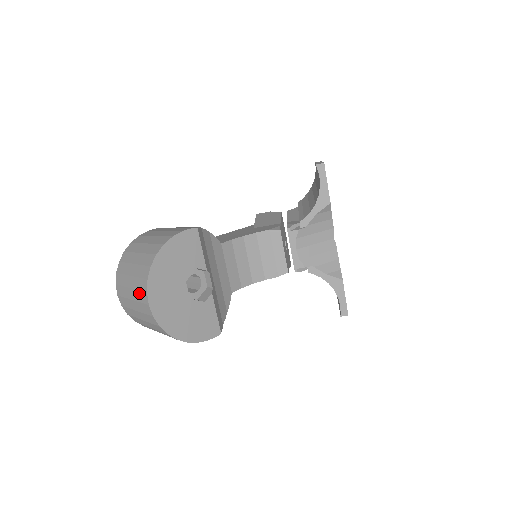
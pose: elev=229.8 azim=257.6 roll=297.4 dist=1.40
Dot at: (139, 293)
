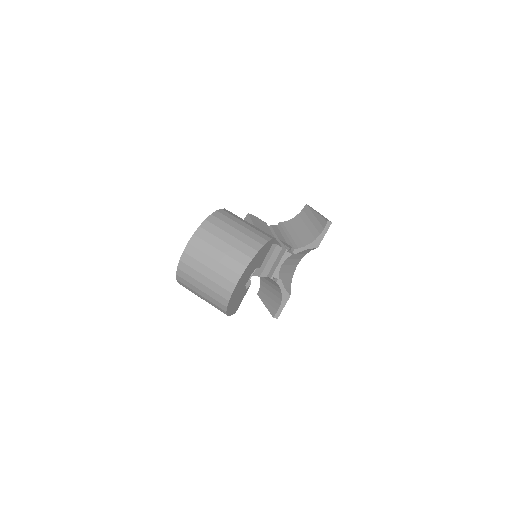
Dot at: (227, 270)
